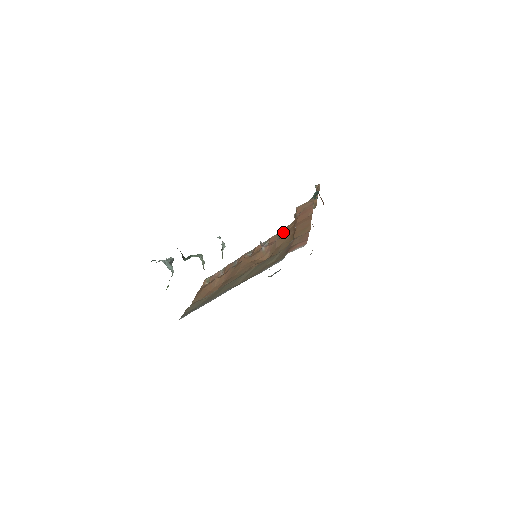
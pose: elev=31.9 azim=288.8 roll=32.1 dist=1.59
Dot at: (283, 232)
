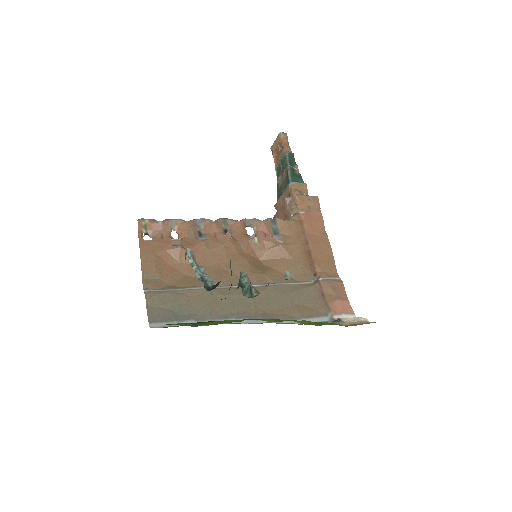
Dot at: (280, 226)
